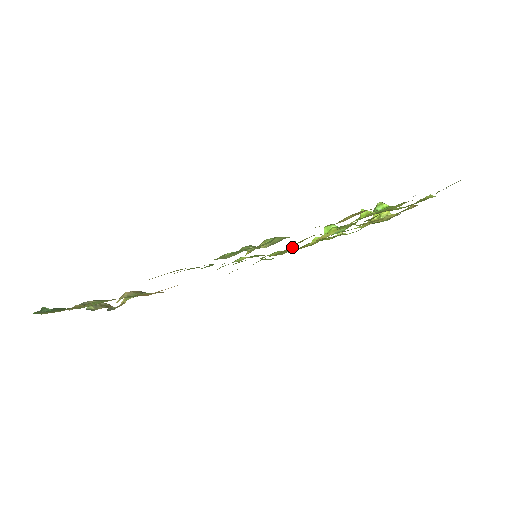
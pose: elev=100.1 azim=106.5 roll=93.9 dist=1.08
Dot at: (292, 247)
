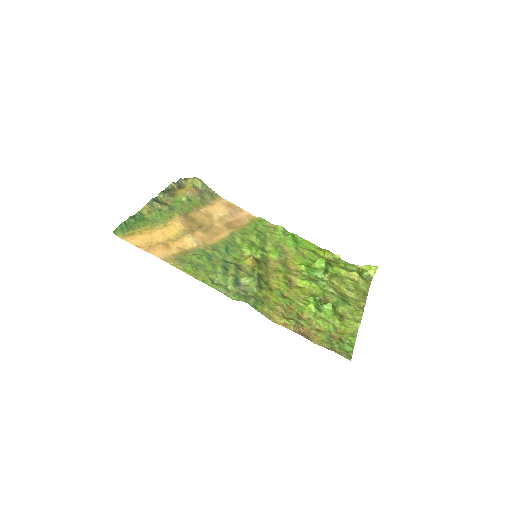
Dot at: (279, 267)
